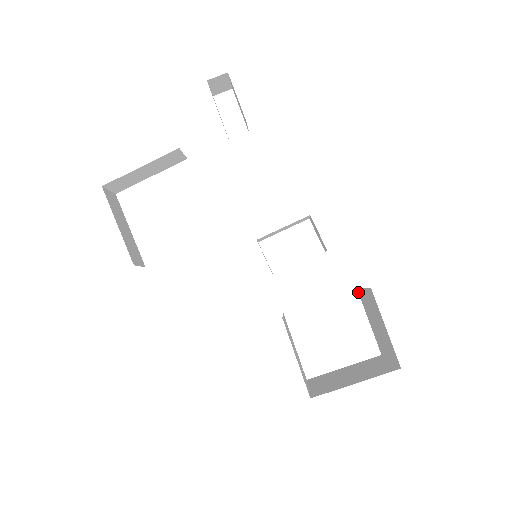
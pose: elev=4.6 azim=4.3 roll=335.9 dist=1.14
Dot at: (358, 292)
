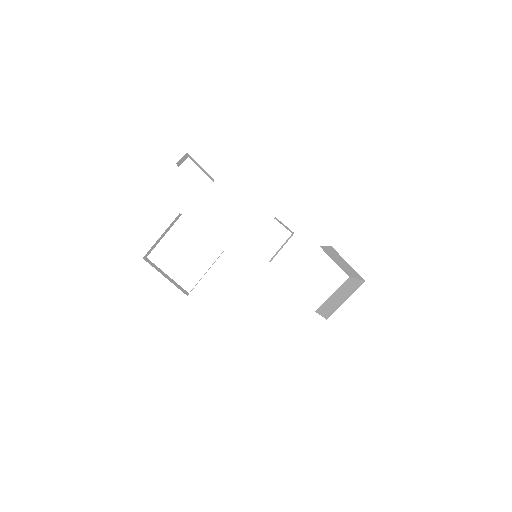
Dot at: occluded
